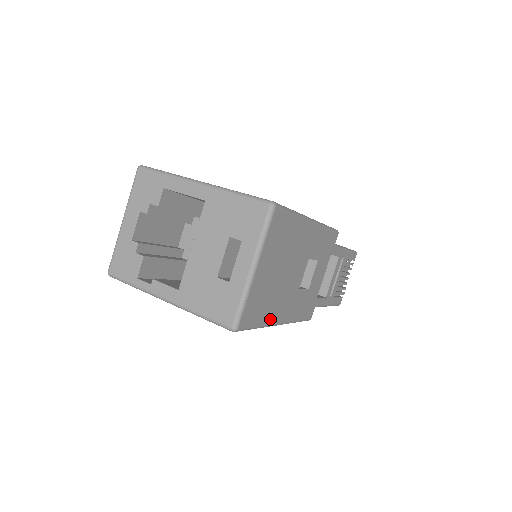
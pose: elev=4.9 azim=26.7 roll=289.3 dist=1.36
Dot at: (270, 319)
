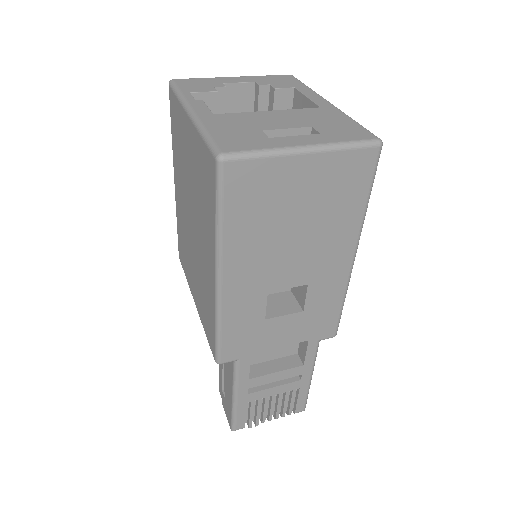
Dot at: (230, 245)
